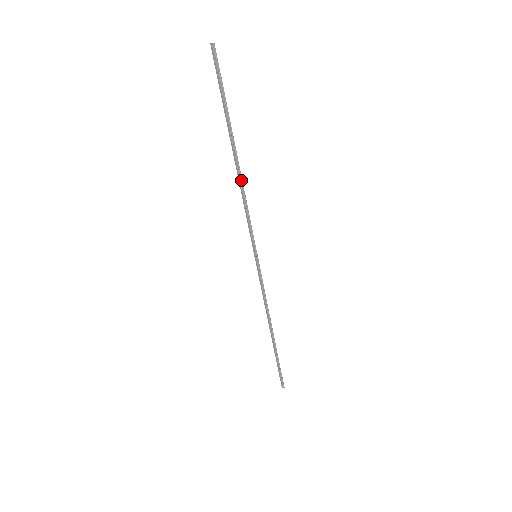
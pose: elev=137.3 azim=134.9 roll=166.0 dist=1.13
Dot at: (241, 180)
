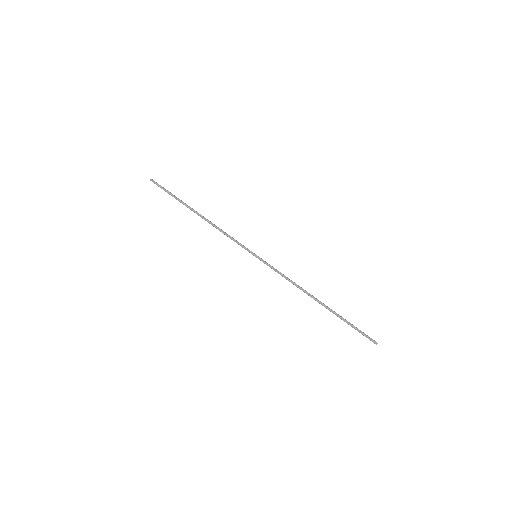
Dot at: (210, 222)
